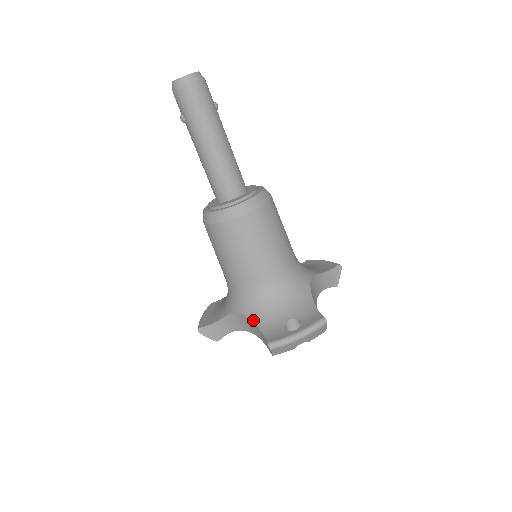
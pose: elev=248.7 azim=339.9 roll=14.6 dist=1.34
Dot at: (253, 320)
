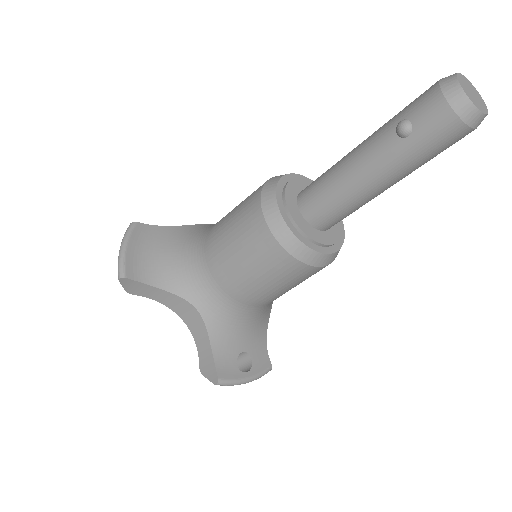
Dot at: (210, 332)
